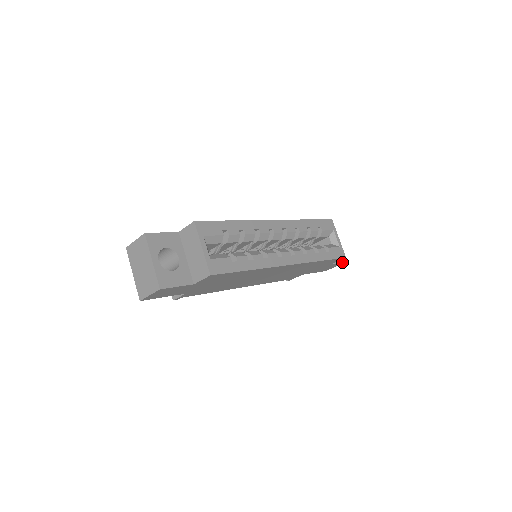
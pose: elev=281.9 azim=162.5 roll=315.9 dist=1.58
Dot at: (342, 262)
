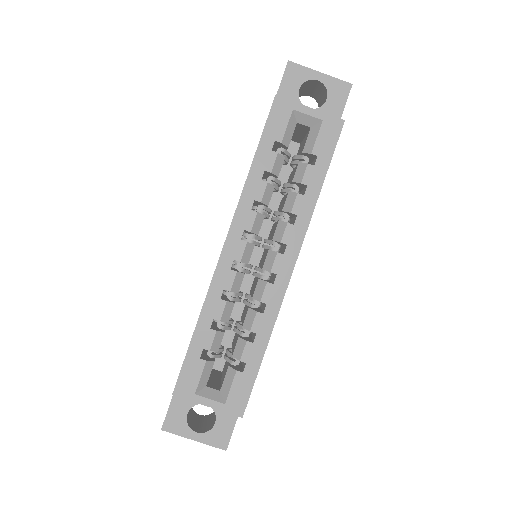
Dot at: (348, 94)
